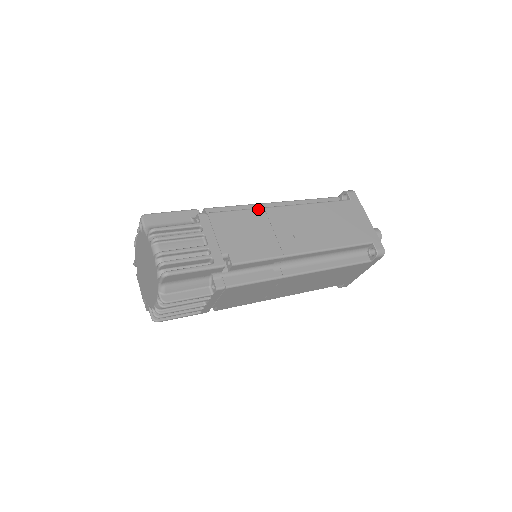
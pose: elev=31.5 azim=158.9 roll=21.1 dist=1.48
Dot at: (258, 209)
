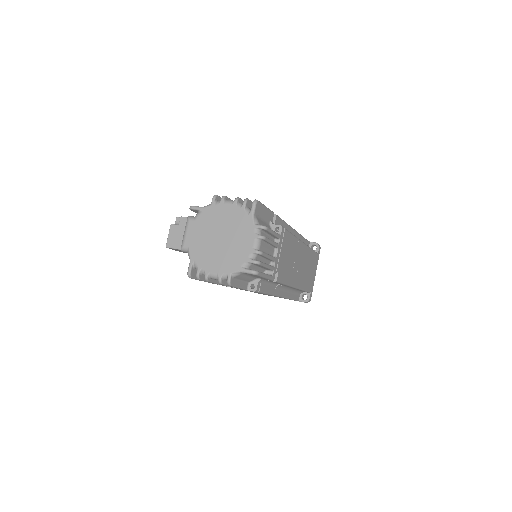
Dot at: (297, 239)
